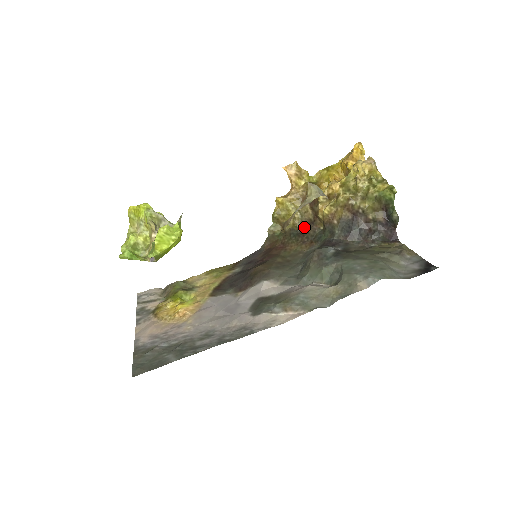
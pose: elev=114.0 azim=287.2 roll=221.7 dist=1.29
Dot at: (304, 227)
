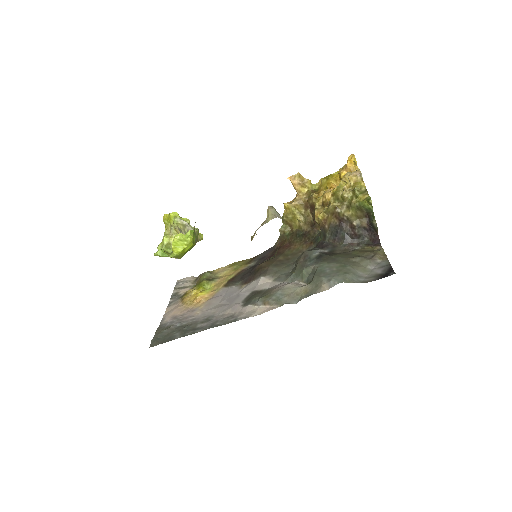
Dot at: (307, 229)
